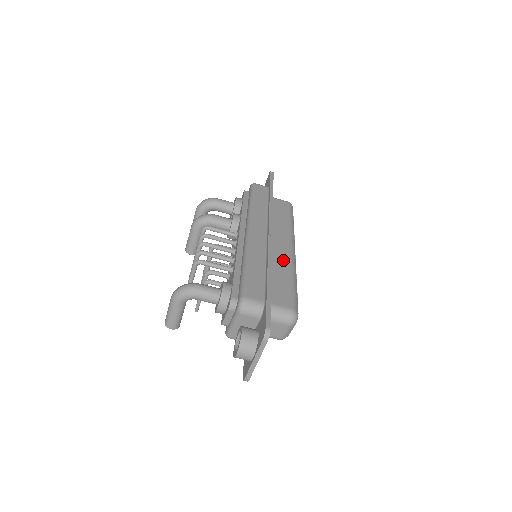
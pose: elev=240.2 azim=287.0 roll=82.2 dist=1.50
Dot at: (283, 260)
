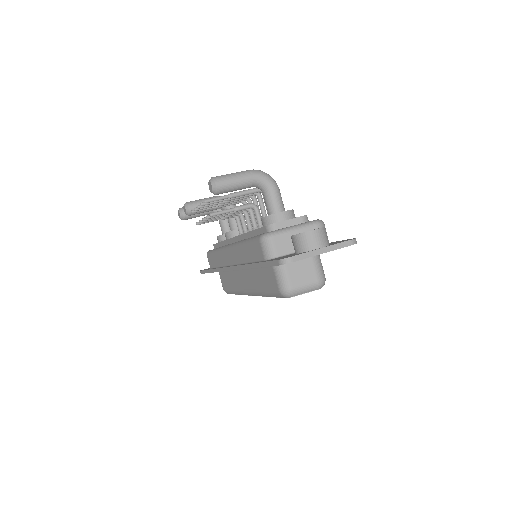
Dot at: occluded
